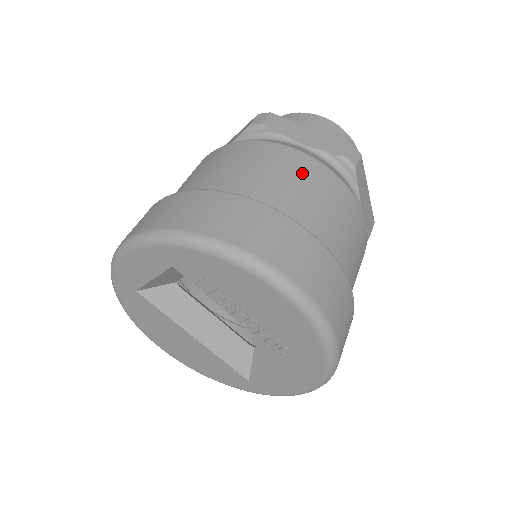
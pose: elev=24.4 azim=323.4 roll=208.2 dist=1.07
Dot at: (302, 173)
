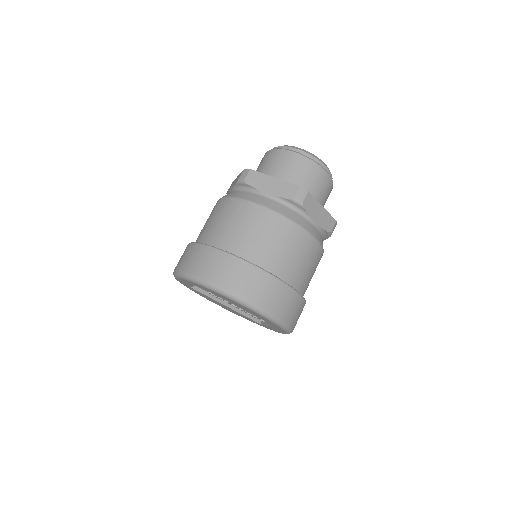
Dot at: (260, 223)
